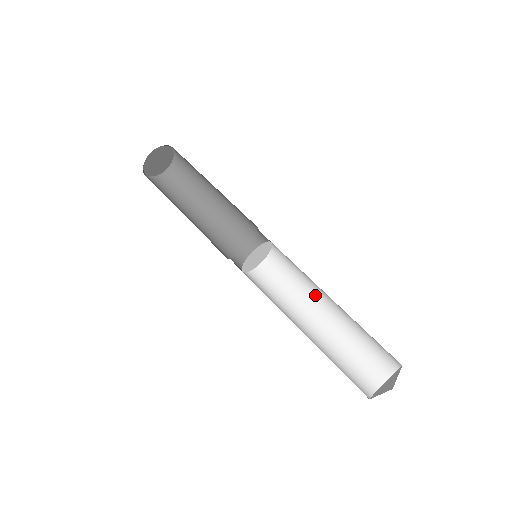
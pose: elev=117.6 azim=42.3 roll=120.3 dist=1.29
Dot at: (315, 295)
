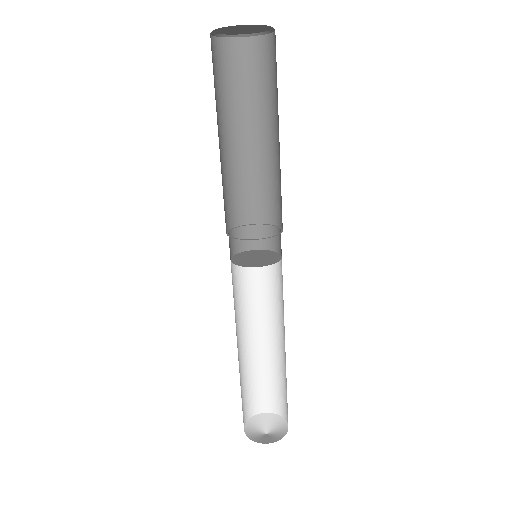
Dot at: (276, 321)
